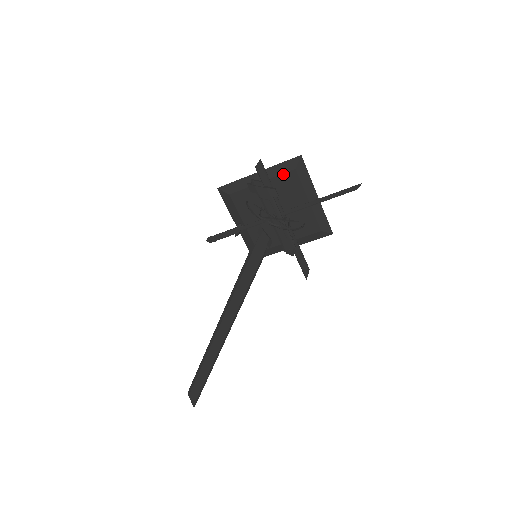
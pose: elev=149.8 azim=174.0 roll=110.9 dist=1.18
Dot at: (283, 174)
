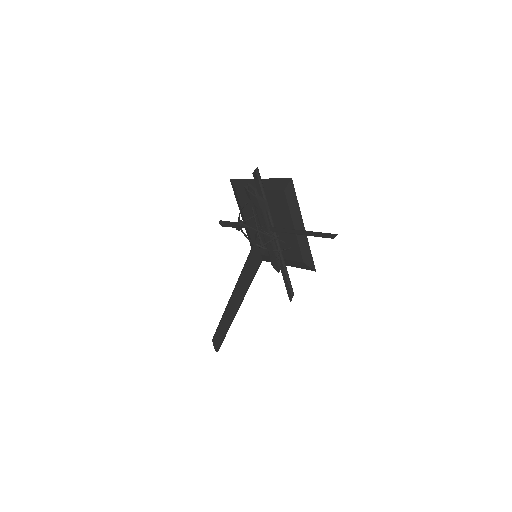
Dot at: (274, 190)
